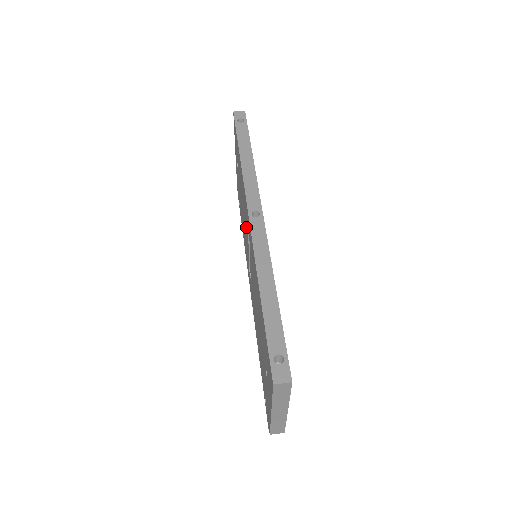
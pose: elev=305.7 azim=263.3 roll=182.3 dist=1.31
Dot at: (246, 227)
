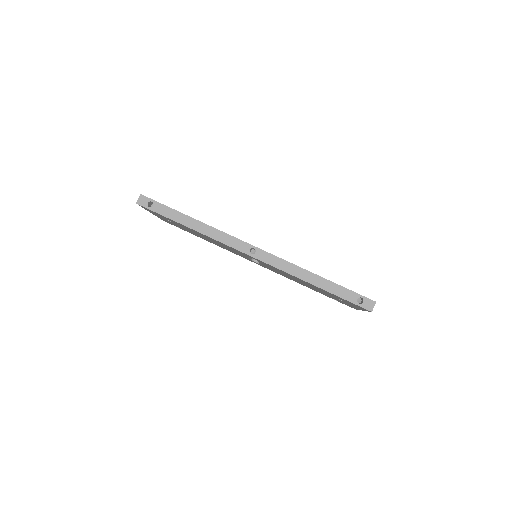
Dot at: occluded
